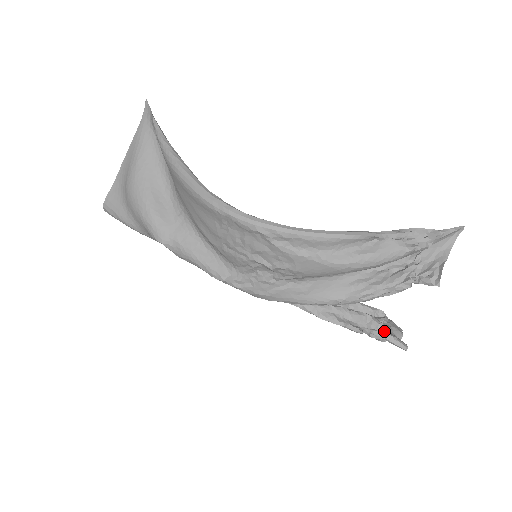
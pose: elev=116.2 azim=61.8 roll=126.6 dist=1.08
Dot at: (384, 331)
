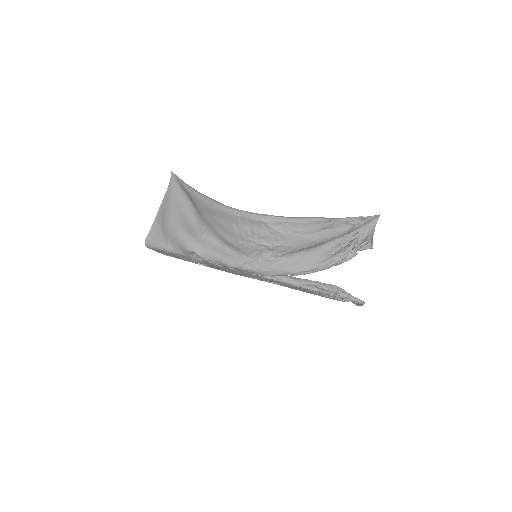
Dot at: (347, 294)
